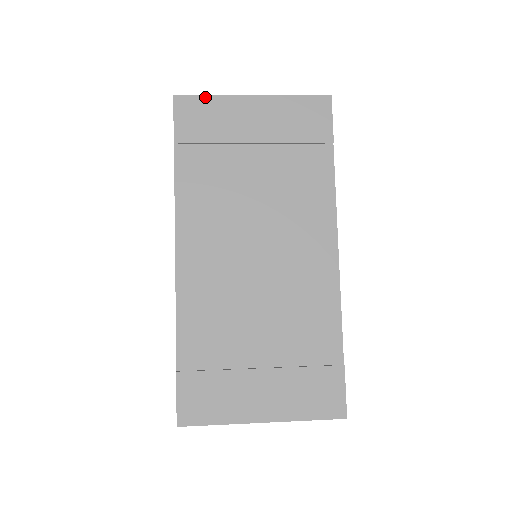
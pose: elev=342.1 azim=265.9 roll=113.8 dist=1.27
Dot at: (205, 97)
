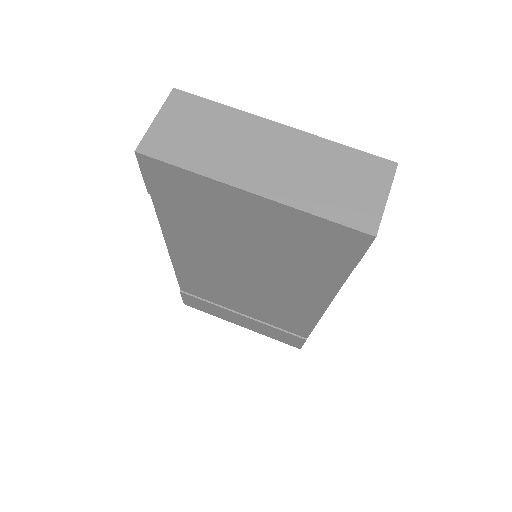
Dot at: (180, 170)
